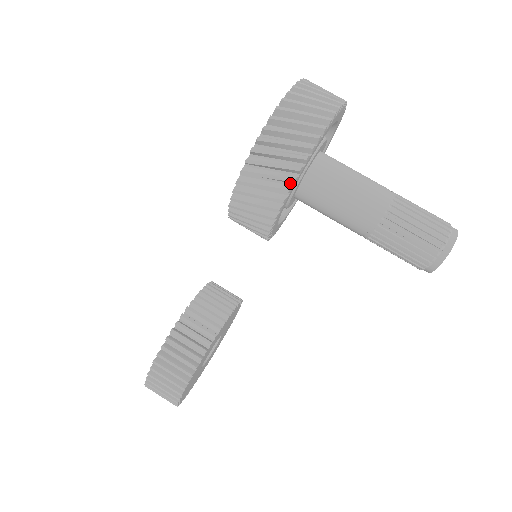
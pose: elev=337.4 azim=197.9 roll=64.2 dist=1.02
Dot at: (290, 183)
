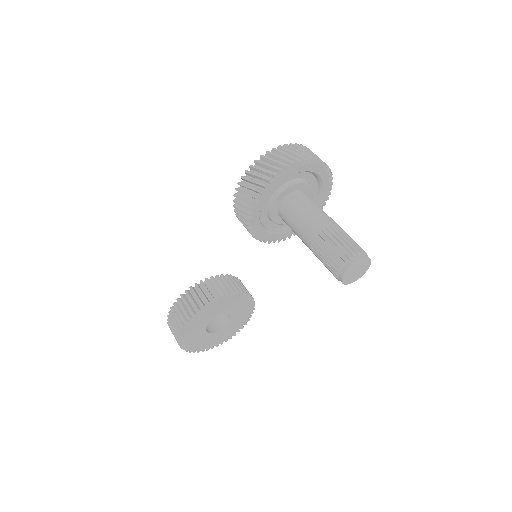
Dot at: (260, 194)
